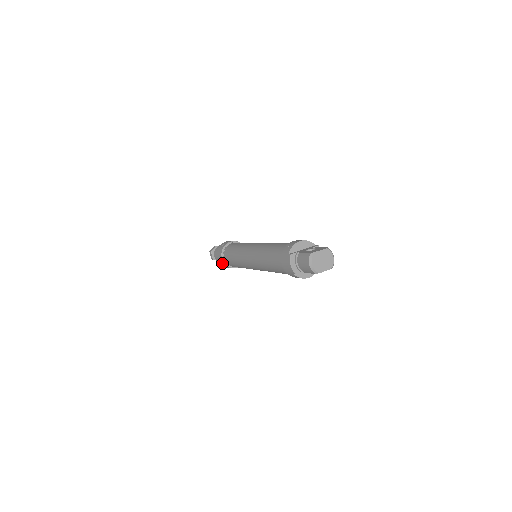
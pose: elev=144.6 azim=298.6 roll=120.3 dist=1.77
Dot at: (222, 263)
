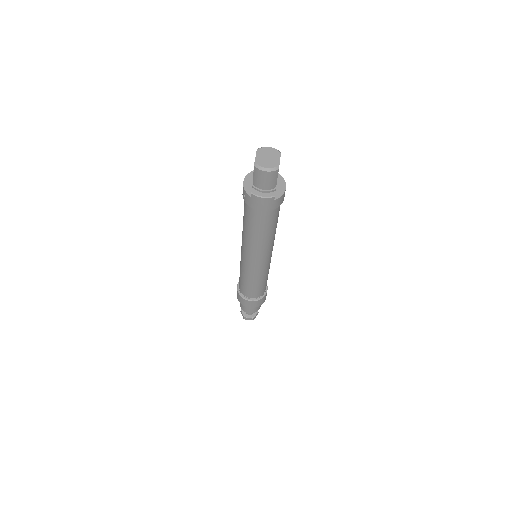
Dot at: (256, 304)
